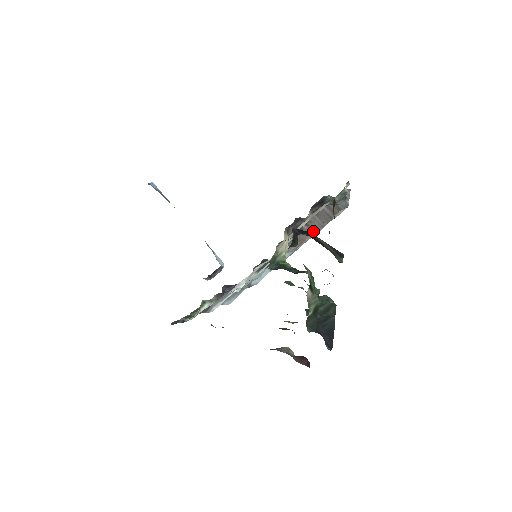
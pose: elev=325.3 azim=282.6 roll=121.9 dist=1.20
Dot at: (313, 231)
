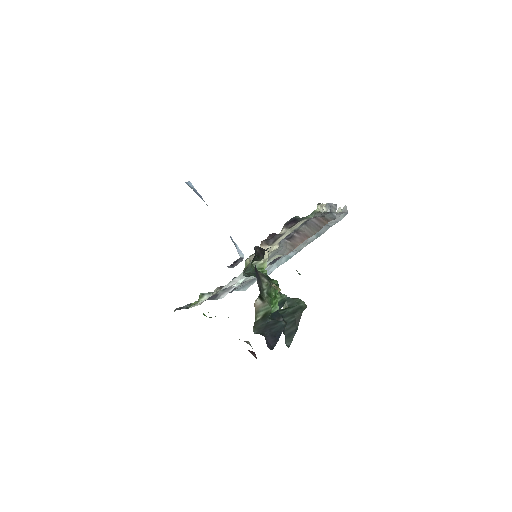
Dot at: (305, 238)
